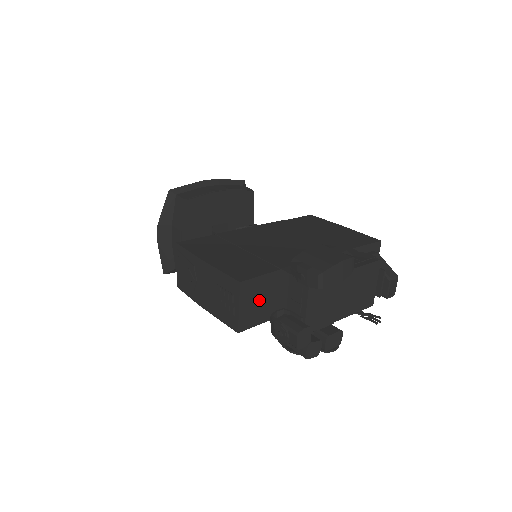
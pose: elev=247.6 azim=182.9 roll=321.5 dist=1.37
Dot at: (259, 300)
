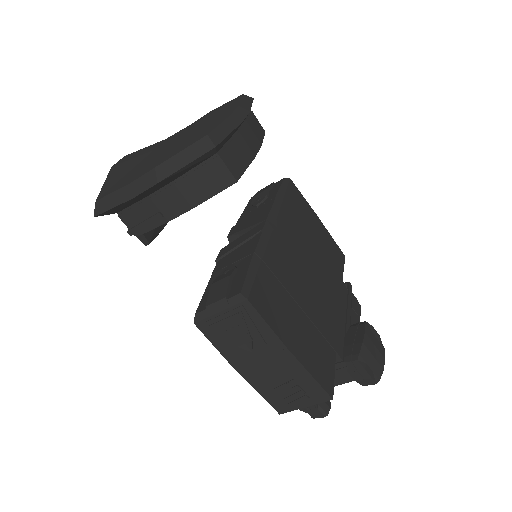
Dot at: occluded
